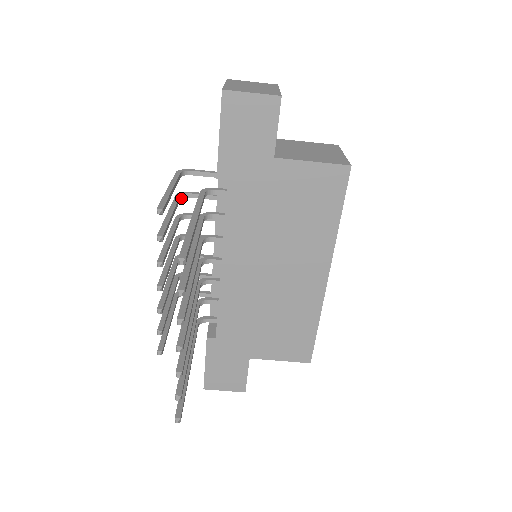
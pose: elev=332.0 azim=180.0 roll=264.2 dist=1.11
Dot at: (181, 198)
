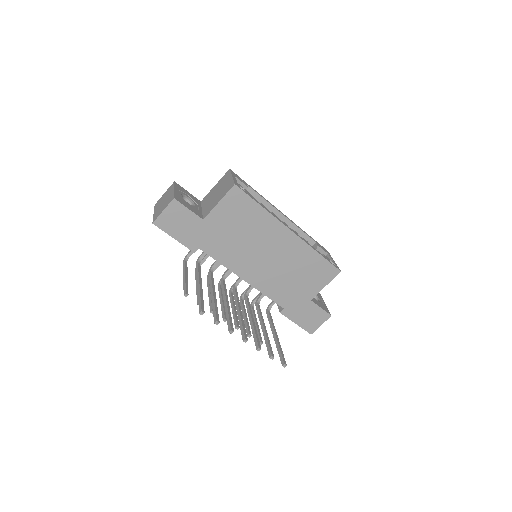
Dot at: occluded
